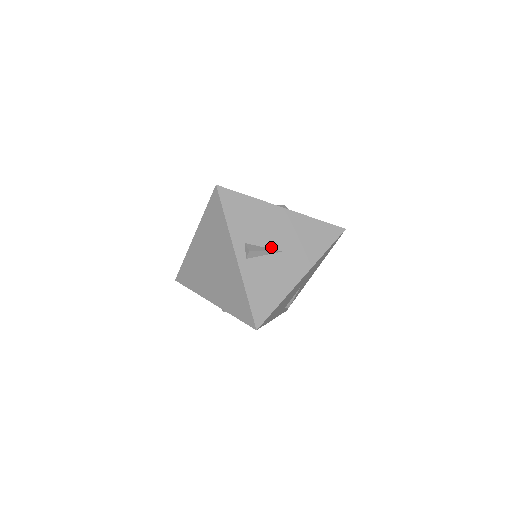
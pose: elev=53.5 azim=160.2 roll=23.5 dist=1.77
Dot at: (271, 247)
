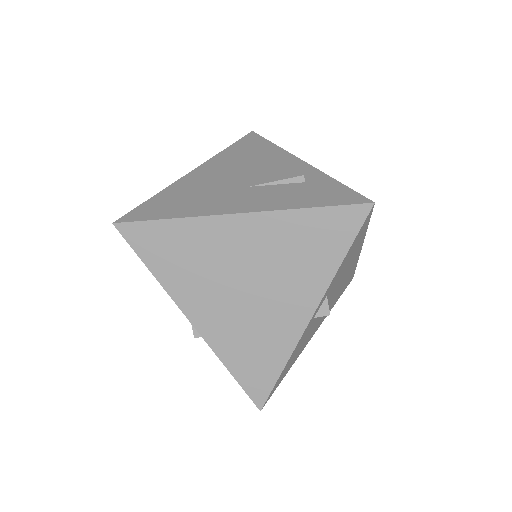
Dot at: (329, 300)
